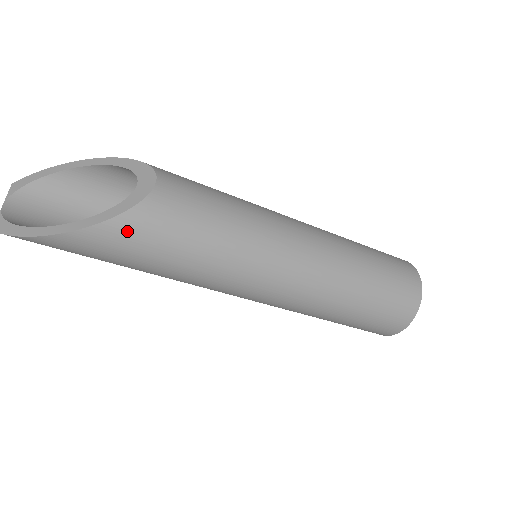
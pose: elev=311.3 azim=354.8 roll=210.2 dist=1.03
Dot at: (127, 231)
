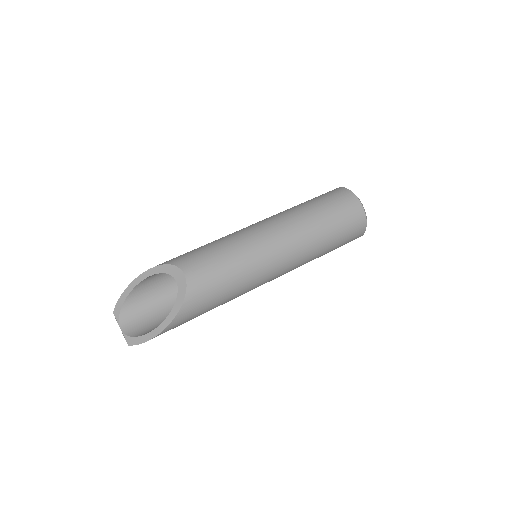
Dot at: (190, 309)
